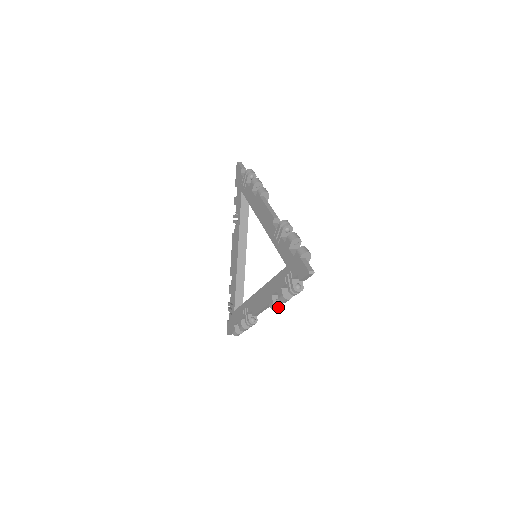
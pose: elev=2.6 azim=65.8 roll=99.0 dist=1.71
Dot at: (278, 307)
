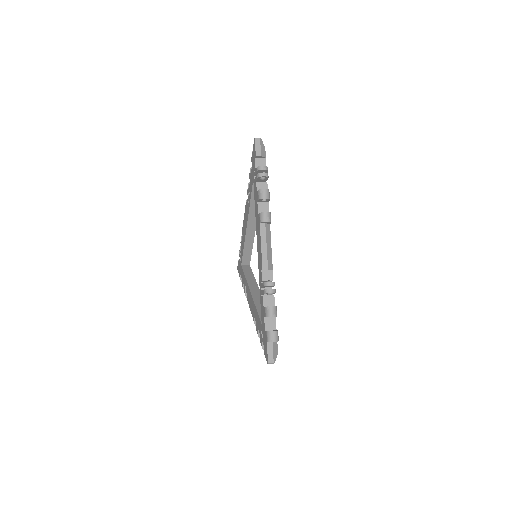
Dot at: occluded
